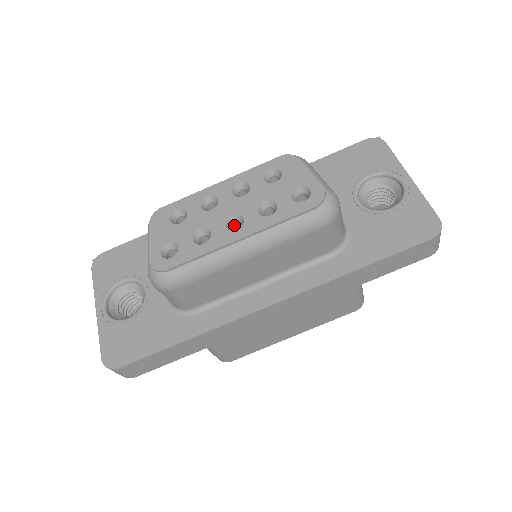
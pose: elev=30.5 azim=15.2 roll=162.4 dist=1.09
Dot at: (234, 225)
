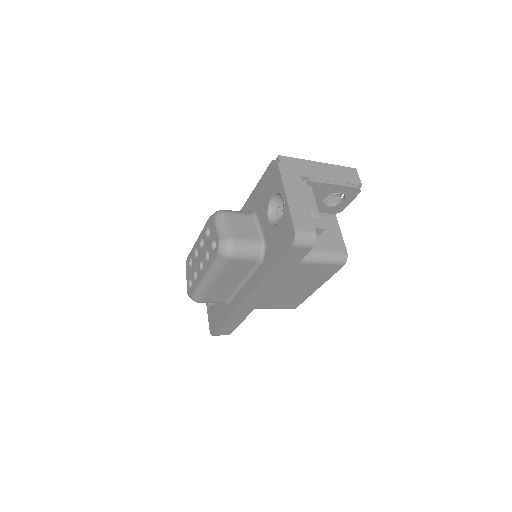
Dot at: occluded
